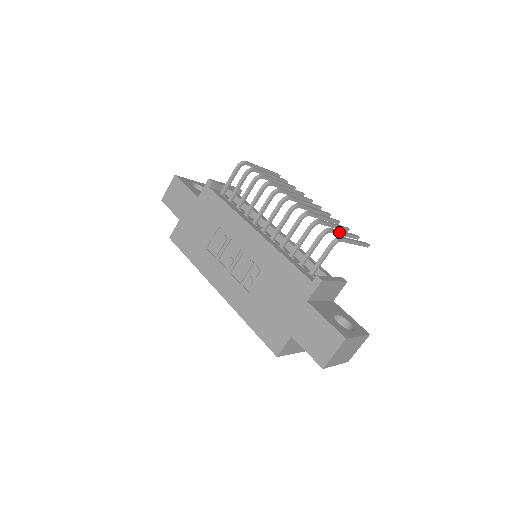
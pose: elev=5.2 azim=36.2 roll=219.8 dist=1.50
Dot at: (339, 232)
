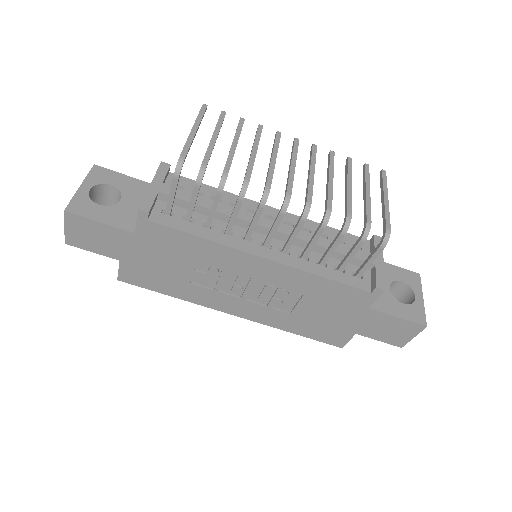
Dot at: (370, 207)
